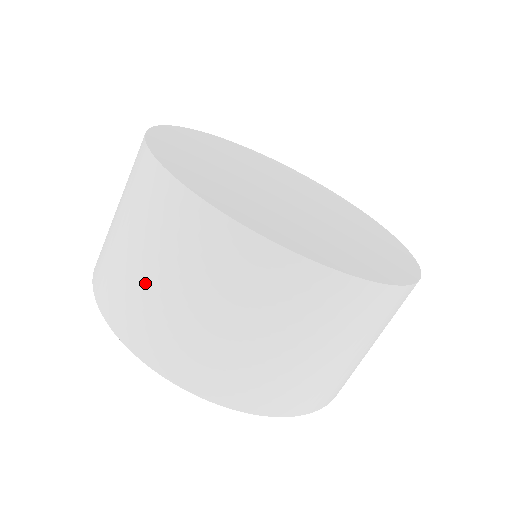
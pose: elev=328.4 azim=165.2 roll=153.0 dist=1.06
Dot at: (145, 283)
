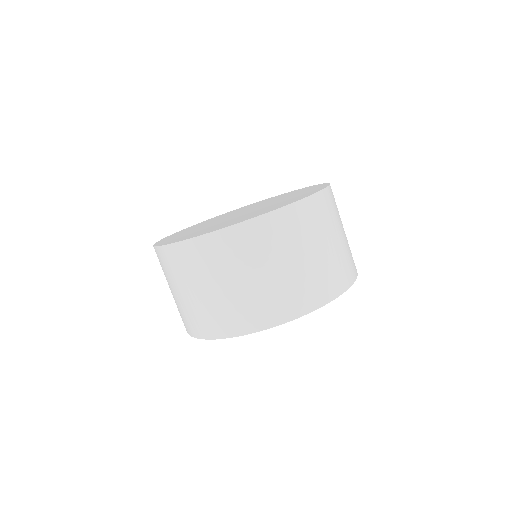
Dot at: occluded
